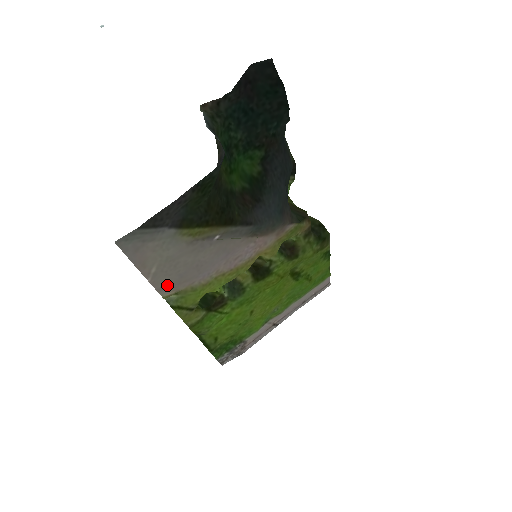
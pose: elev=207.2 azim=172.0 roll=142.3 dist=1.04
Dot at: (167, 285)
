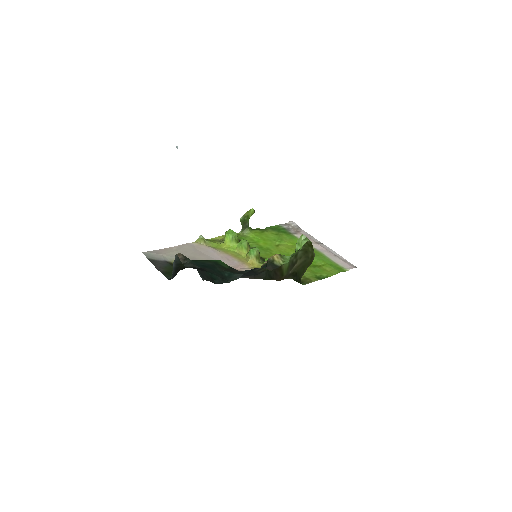
Dot at: (190, 246)
